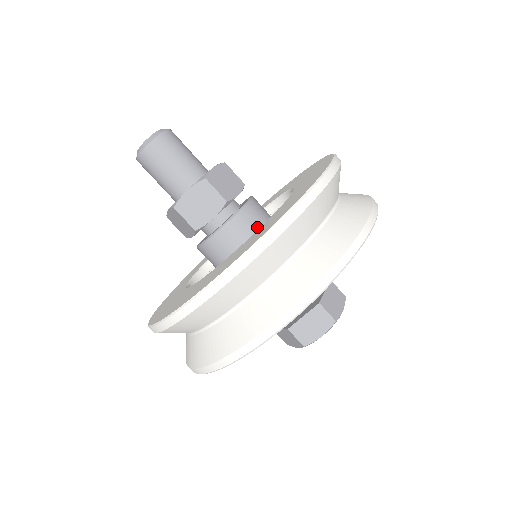
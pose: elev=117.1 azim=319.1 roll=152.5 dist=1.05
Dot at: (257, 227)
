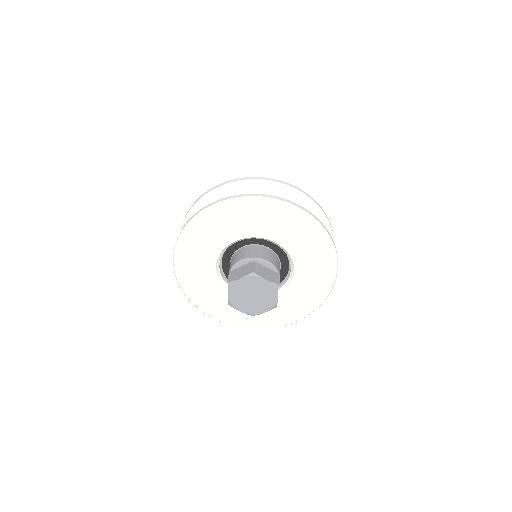
Dot at: occluded
